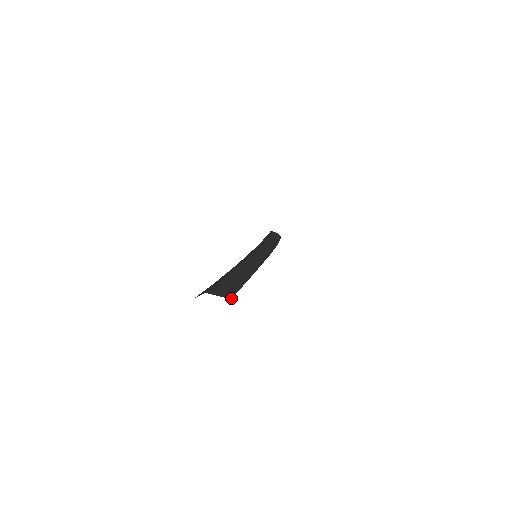
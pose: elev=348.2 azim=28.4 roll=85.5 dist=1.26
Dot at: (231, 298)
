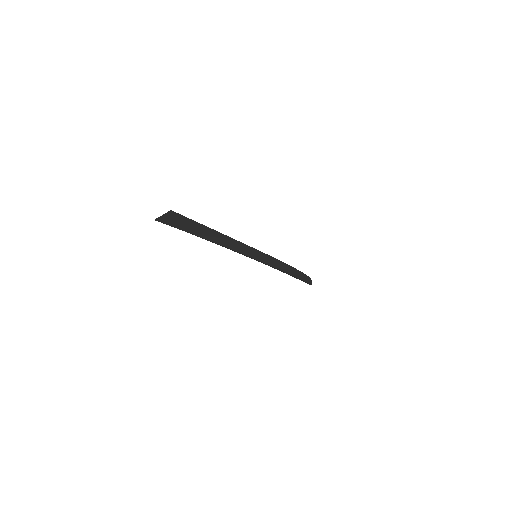
Dot at: occluded
